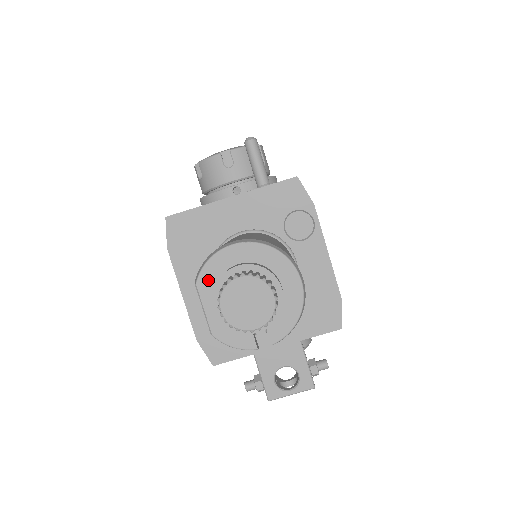
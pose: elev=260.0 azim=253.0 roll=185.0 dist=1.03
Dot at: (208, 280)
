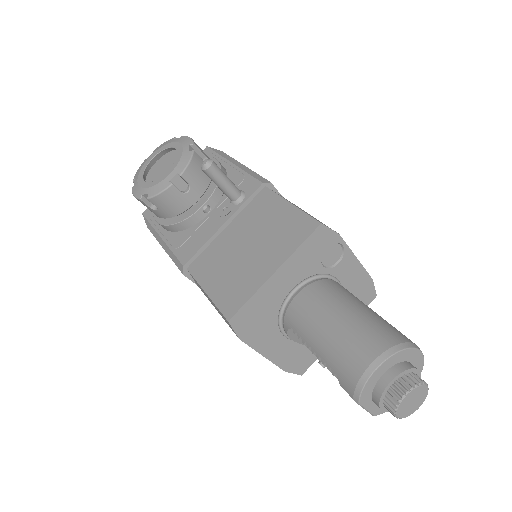
Dot at: (366, 396)
